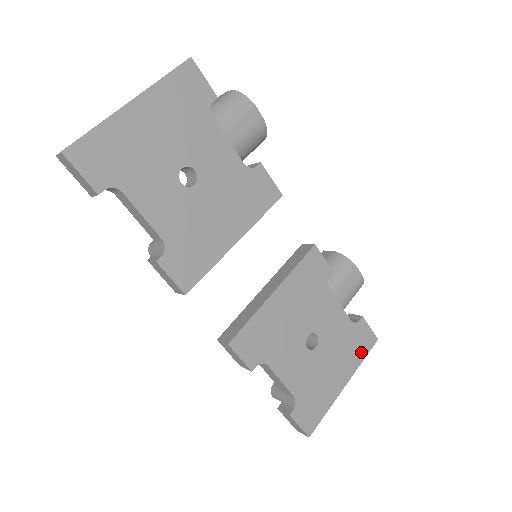
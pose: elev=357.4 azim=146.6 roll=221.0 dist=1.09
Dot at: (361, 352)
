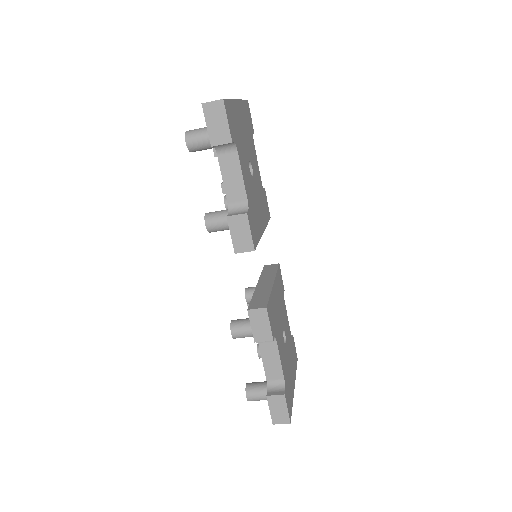
Dot at: (295, 364)
